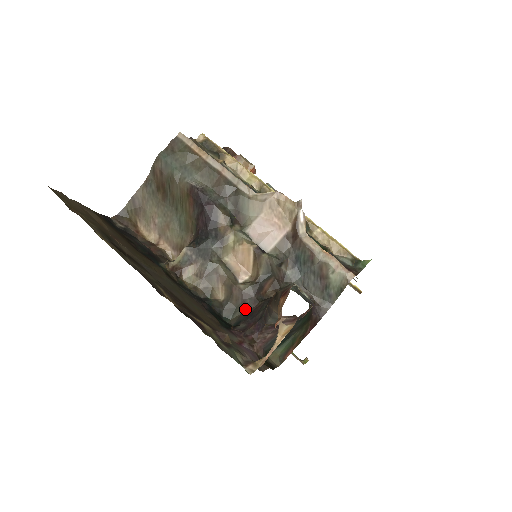
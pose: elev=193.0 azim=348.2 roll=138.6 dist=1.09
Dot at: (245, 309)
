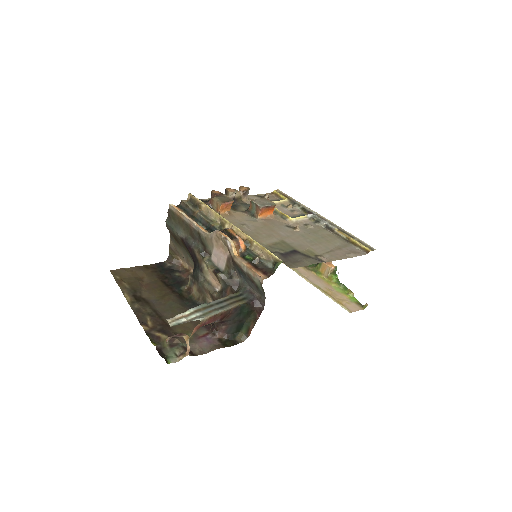
Dot at: occluded
